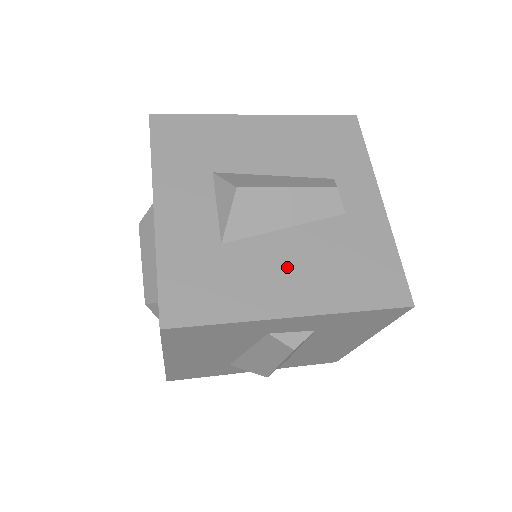
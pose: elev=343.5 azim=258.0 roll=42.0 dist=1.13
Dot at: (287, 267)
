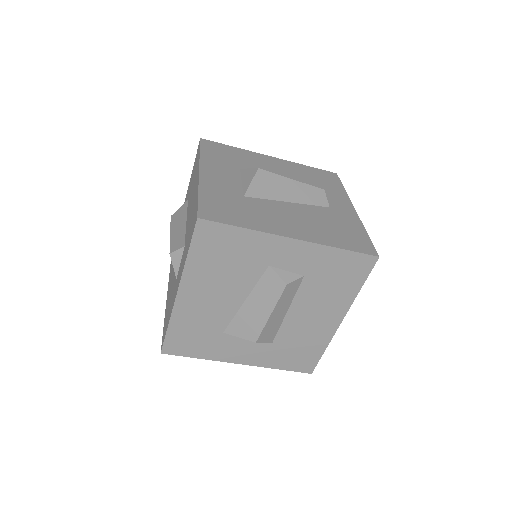
Dot at: (289, 217)
